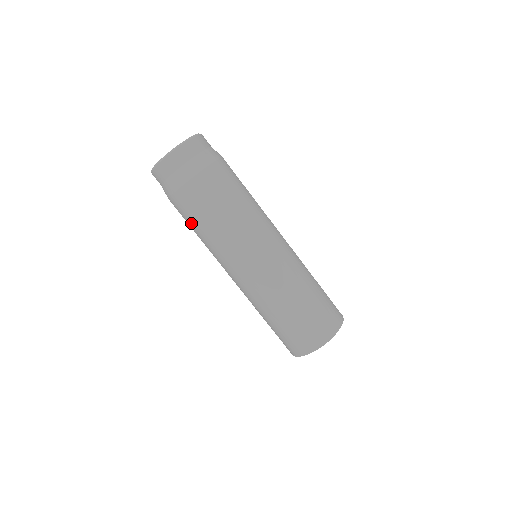
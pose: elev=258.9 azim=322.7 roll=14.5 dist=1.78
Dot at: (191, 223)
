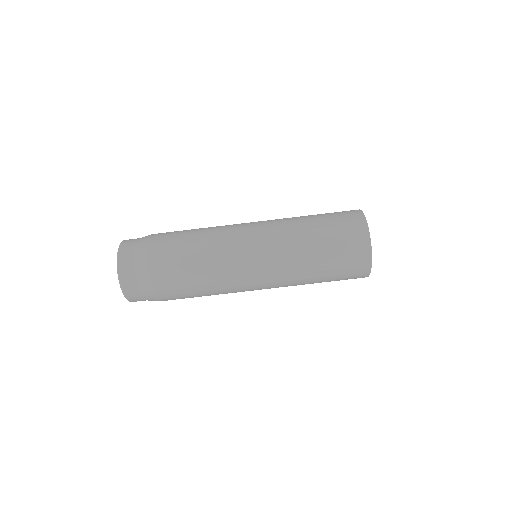
Dot at: (192, 297)
